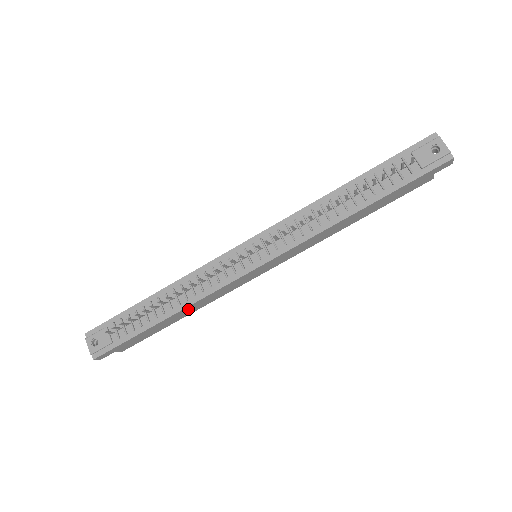
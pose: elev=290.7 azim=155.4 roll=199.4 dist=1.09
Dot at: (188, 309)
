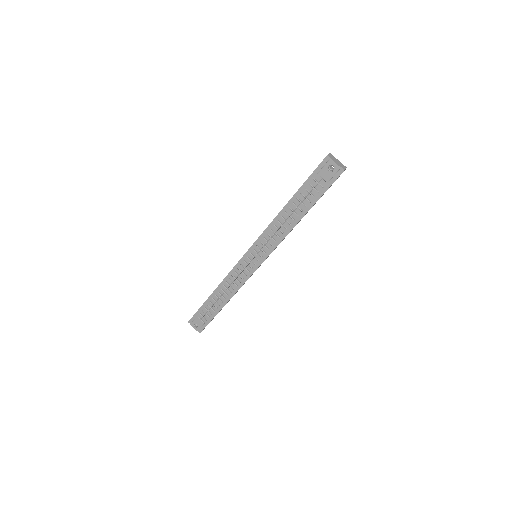
Dot at: occluded
